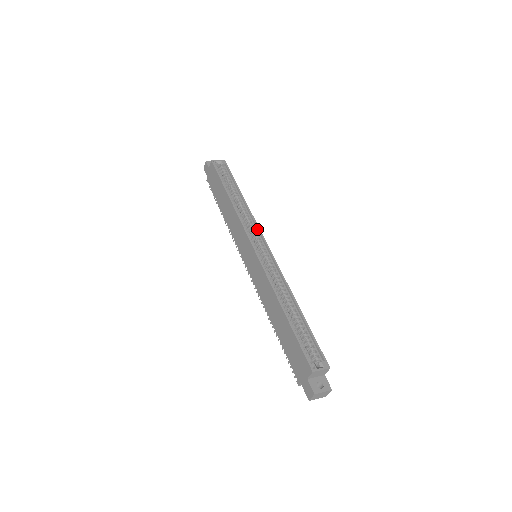
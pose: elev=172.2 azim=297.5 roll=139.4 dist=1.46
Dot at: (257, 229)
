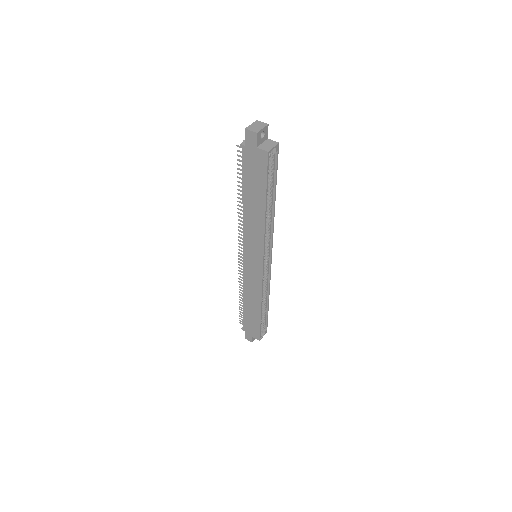
Dot at: (271, 241)
